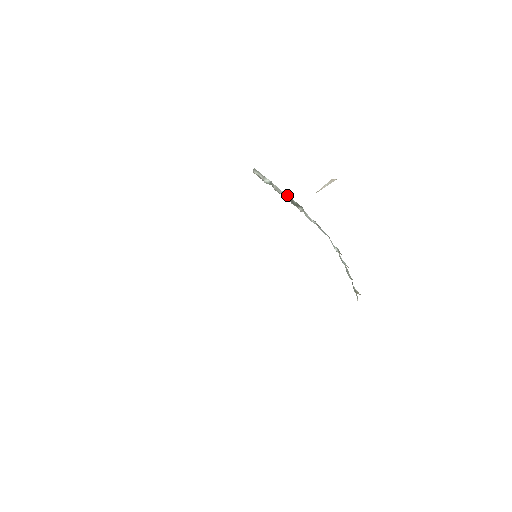
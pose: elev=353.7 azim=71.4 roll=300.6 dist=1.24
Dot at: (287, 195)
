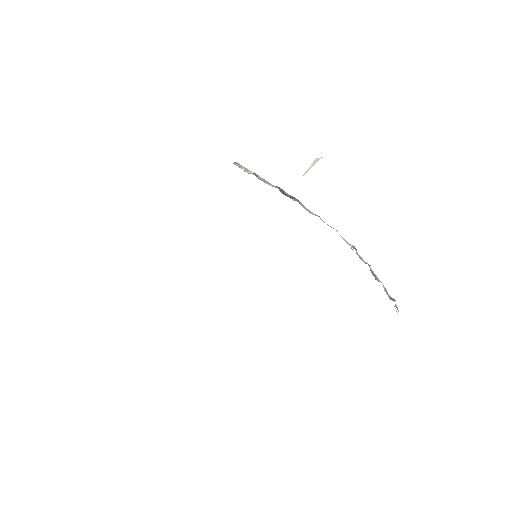
Dot at: (276, 186)
